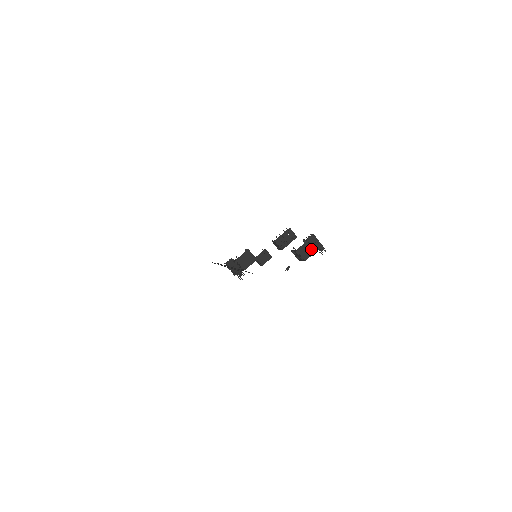
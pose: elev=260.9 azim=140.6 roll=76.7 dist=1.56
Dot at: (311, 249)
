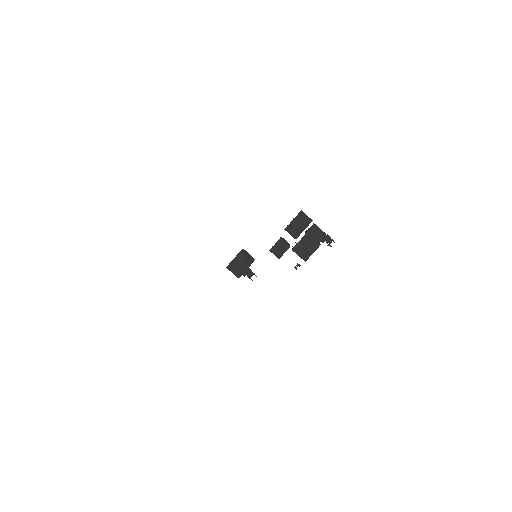
Dot at: (311, 245)
